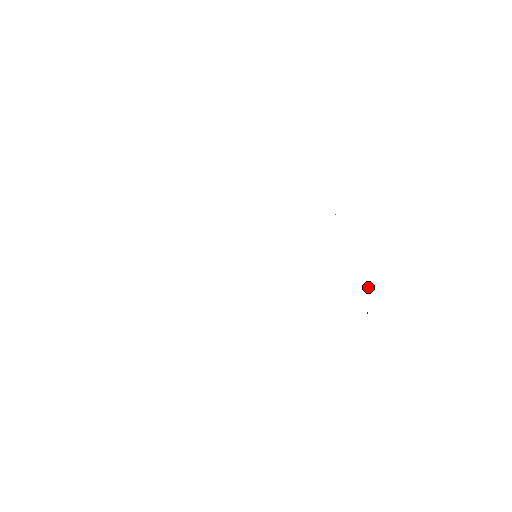
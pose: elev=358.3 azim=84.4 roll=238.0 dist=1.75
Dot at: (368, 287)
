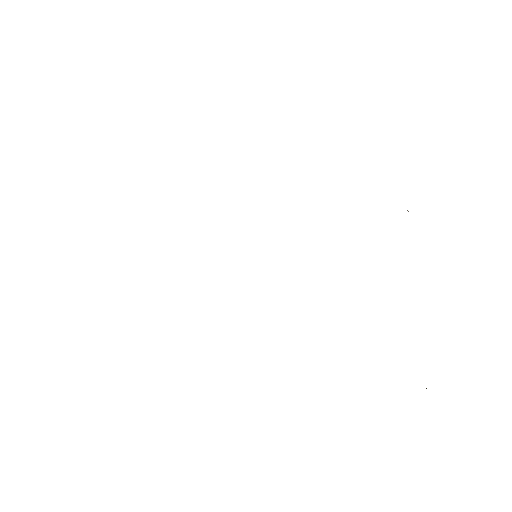
Dot at: occluded
